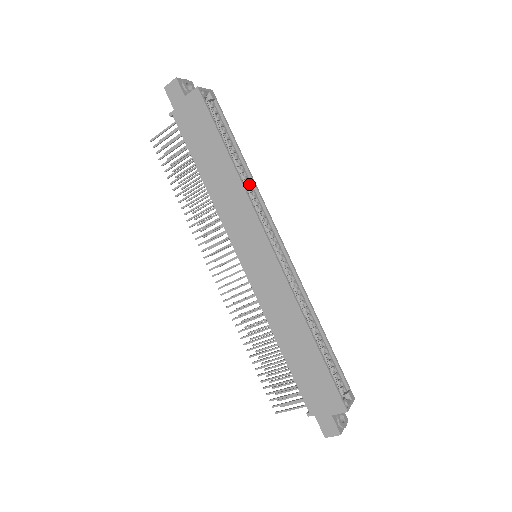
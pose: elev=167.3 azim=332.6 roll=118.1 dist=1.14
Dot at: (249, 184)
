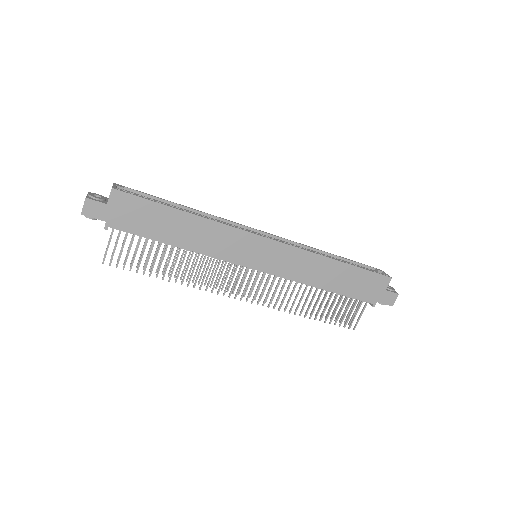
Dot at: occluded
